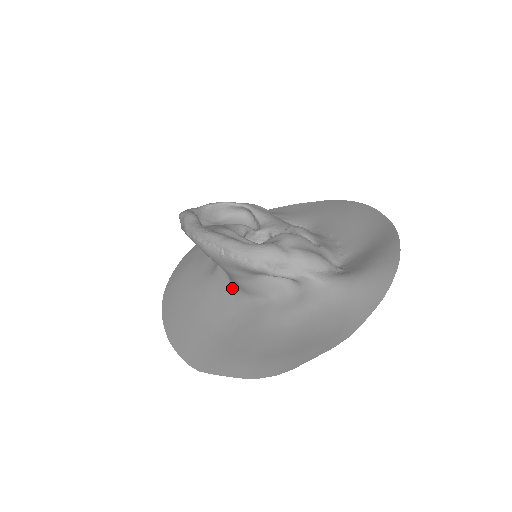
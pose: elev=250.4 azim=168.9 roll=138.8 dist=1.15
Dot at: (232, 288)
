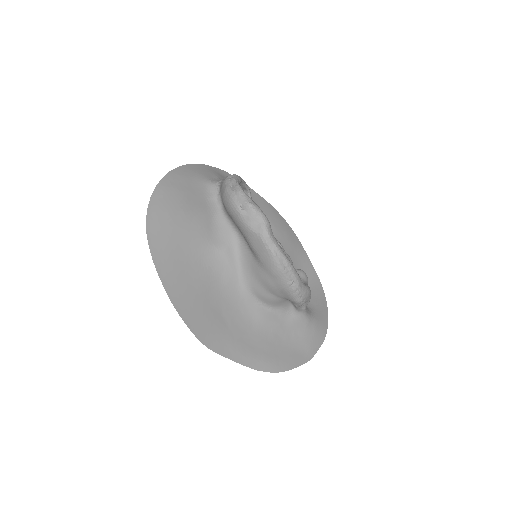
Dot at: (240, 280)
